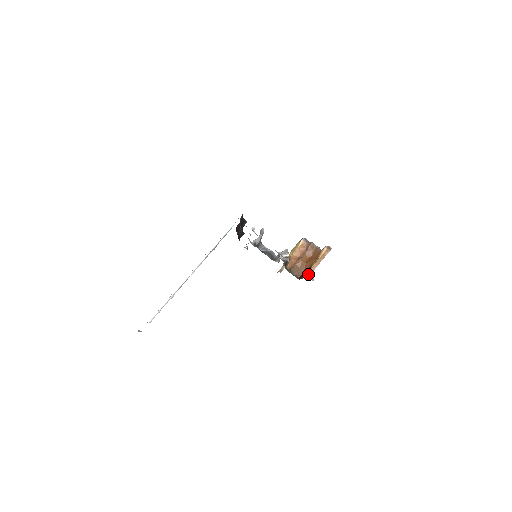
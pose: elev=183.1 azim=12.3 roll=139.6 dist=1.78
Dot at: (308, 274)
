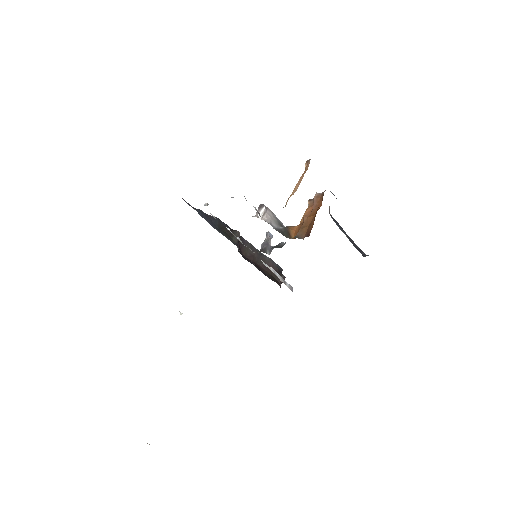
Dot at: (287, 201)
